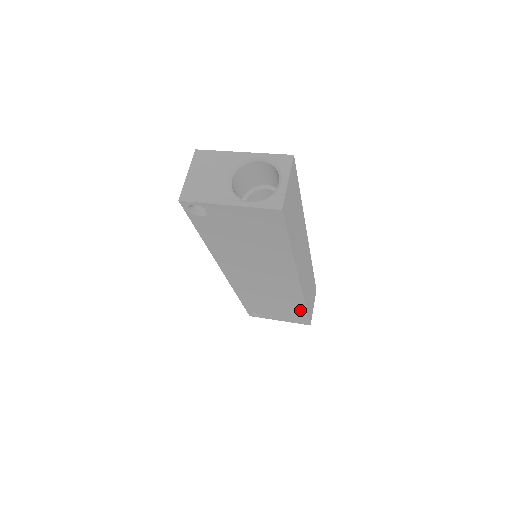
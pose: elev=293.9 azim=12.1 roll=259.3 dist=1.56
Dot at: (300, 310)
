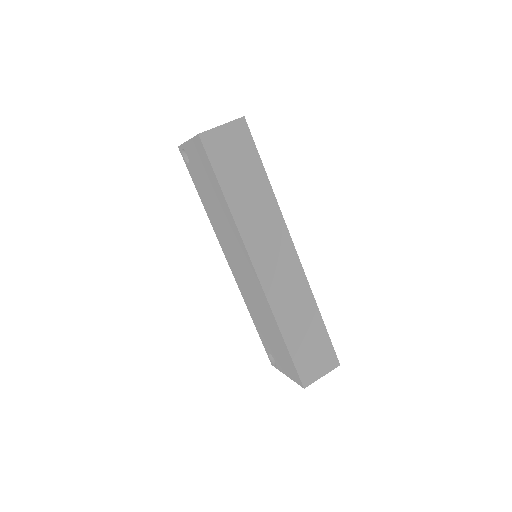
Dot at: (282, 342)
